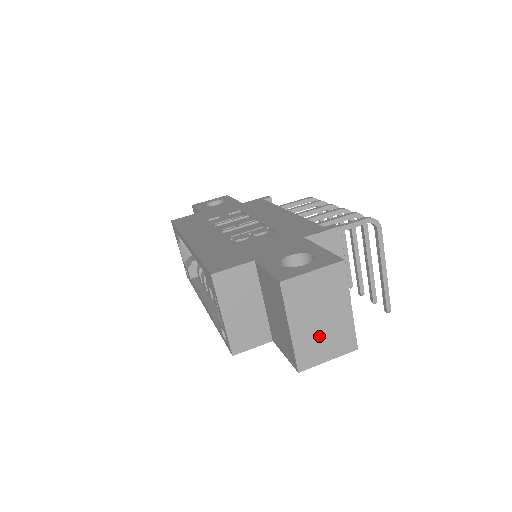
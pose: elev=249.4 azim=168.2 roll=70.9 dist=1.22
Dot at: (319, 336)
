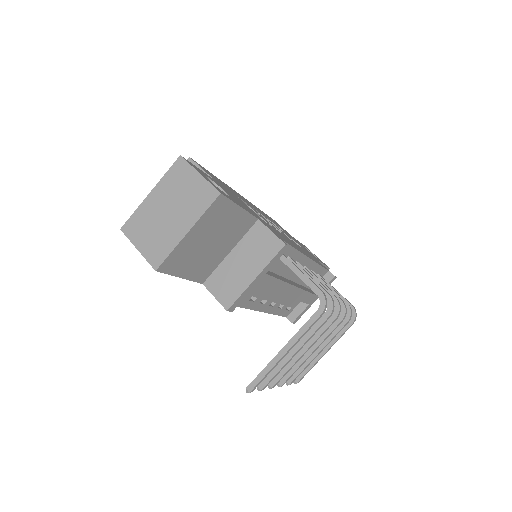
Dot at: (154, 223)
